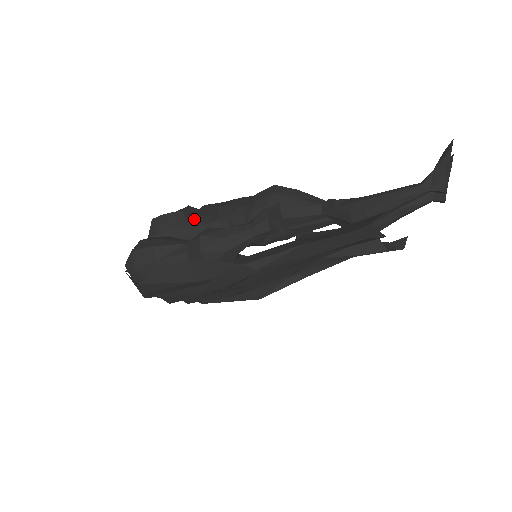
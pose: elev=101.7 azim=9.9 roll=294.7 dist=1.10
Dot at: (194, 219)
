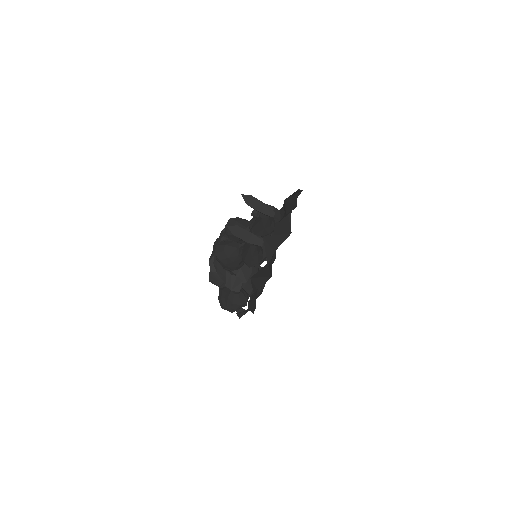
Dot at: (218, 271)
